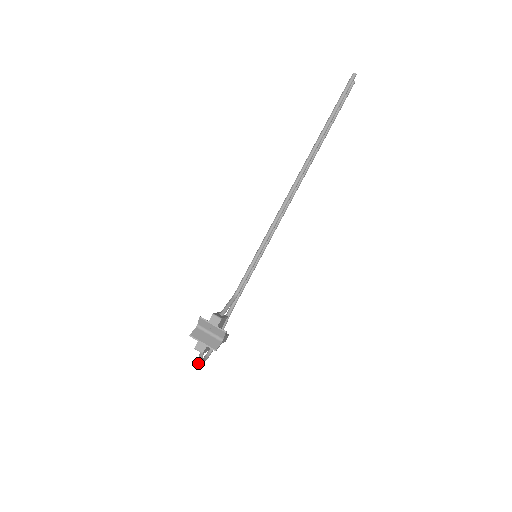
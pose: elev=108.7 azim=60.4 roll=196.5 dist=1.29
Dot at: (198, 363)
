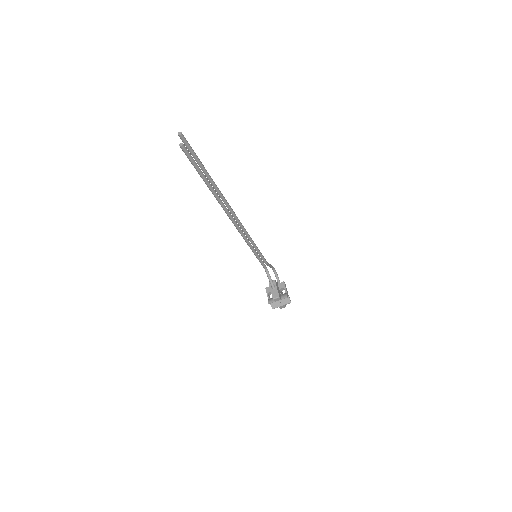
Dot at: occluded
